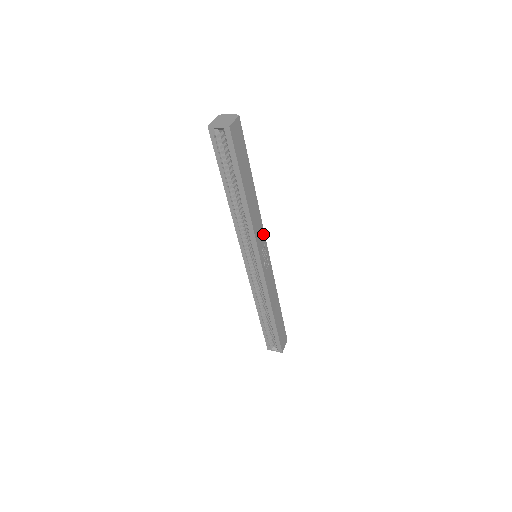
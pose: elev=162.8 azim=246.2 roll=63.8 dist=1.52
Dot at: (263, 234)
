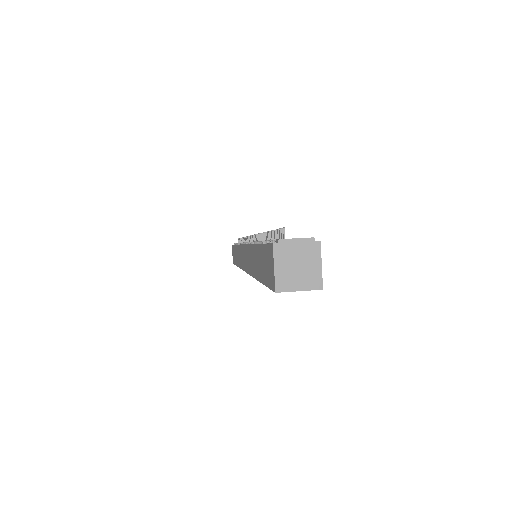
Dot at: occluded
